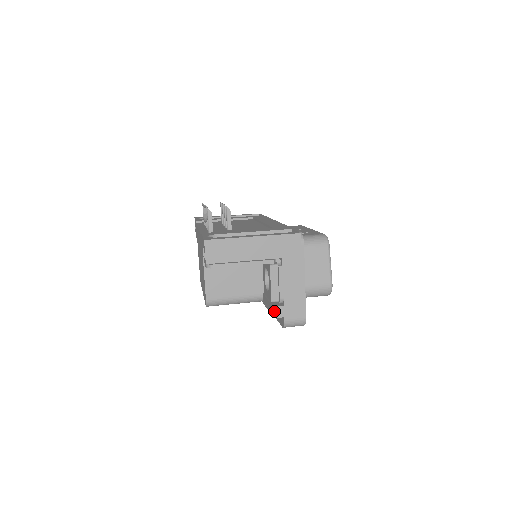
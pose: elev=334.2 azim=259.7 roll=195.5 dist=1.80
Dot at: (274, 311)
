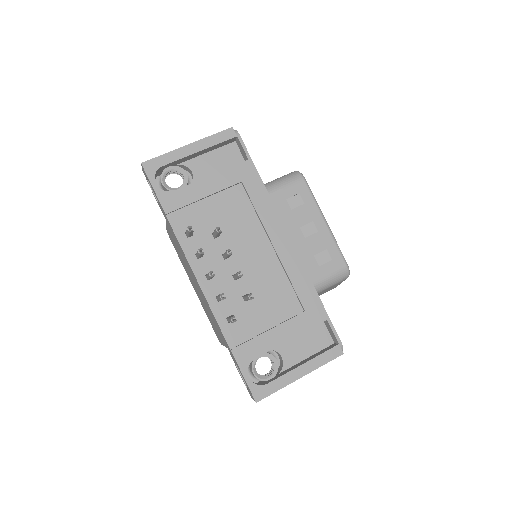
Dot at: occluded
